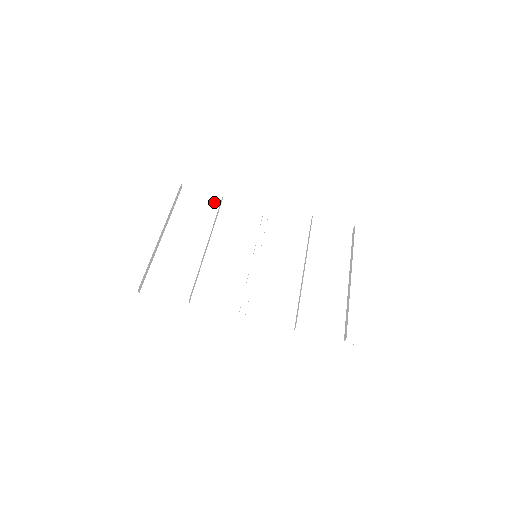
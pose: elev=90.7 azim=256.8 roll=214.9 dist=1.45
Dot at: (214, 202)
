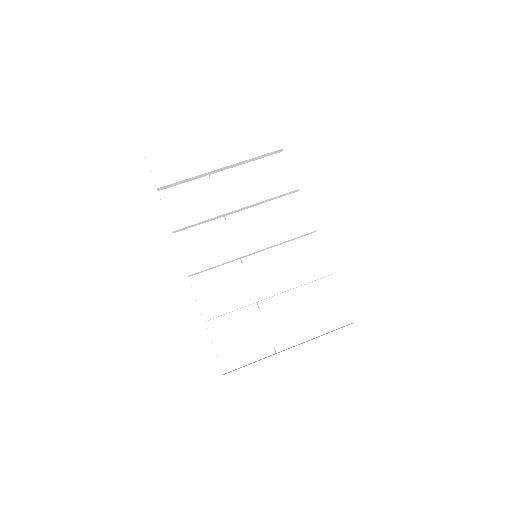
Dot at: (284, 187)
